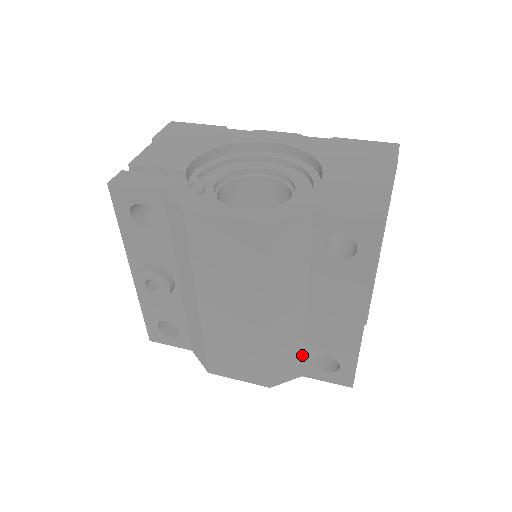
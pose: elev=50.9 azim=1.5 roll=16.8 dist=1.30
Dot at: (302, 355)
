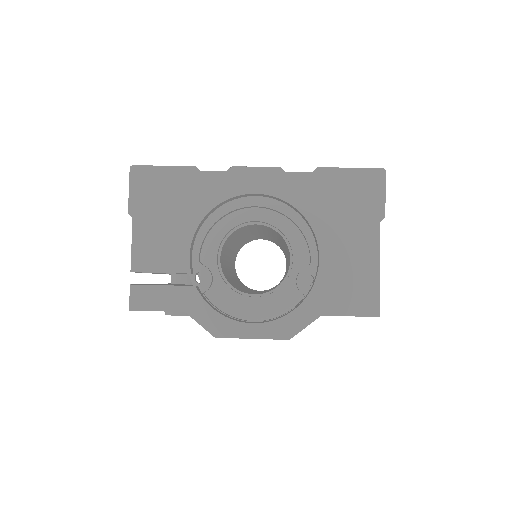
Dot at: occluded
